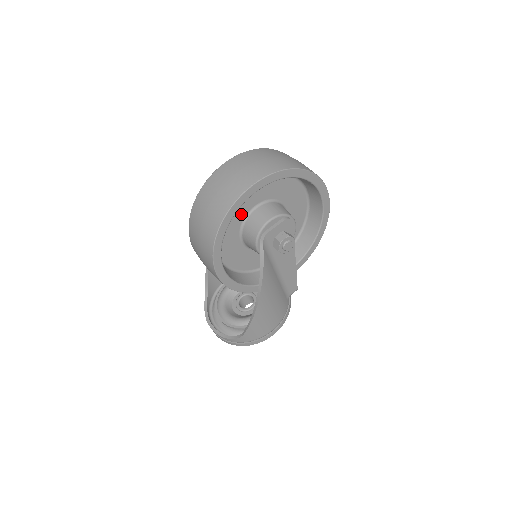
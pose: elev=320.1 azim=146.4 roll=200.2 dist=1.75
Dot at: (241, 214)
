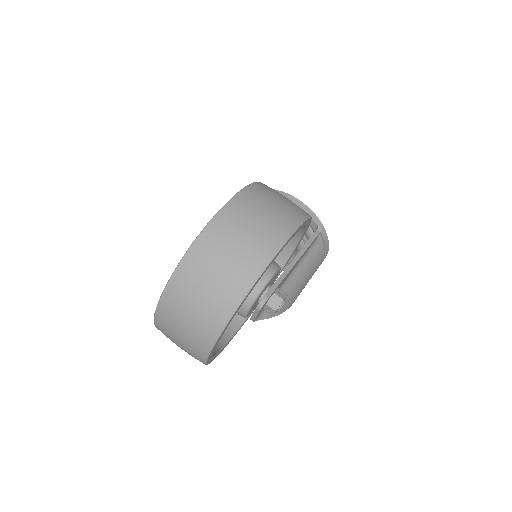
Dot at: occluded
